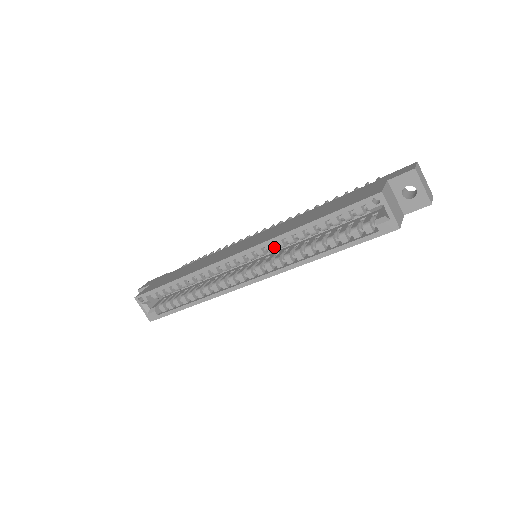
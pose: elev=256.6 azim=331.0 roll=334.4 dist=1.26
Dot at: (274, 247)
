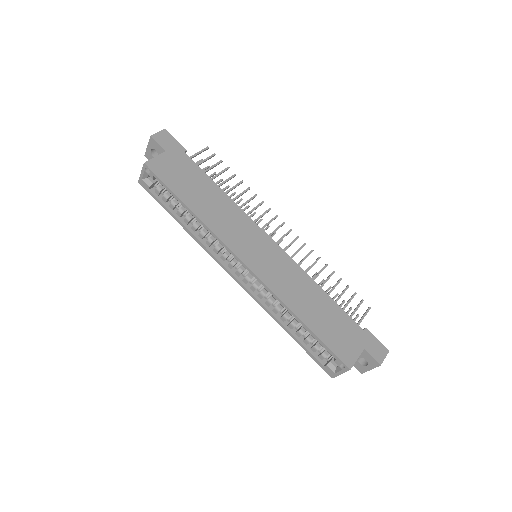
Dot at: occluded
